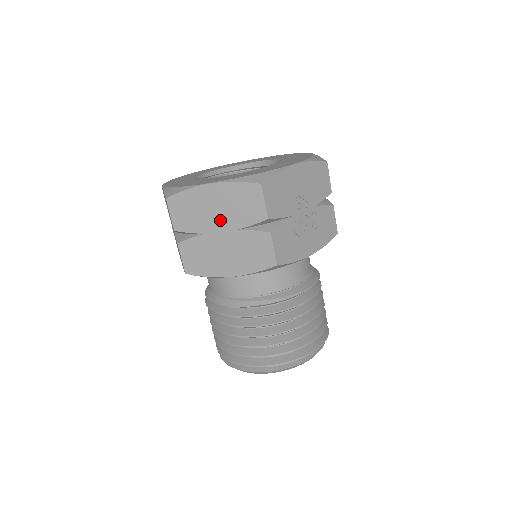
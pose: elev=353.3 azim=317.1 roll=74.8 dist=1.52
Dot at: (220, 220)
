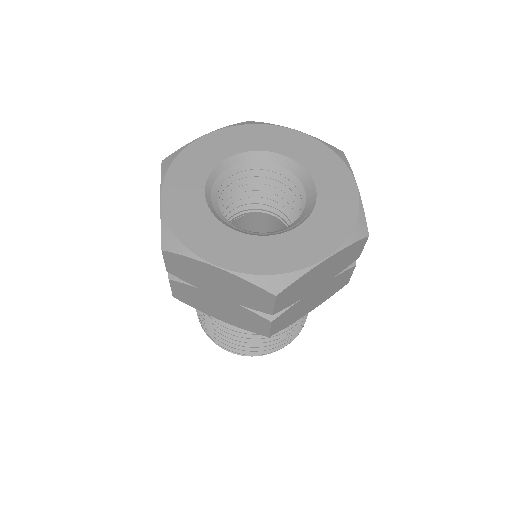
Dot at: (321, 281)
